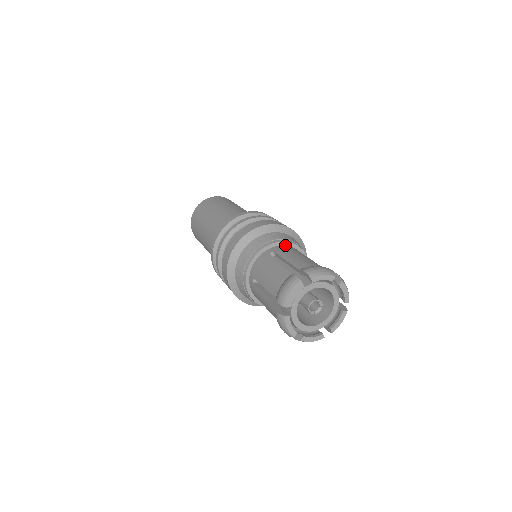
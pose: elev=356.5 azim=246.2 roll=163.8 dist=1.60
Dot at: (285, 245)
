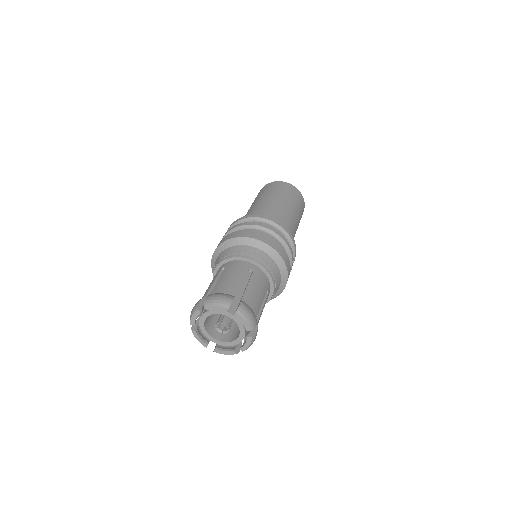
Dot at: (242, 260)
